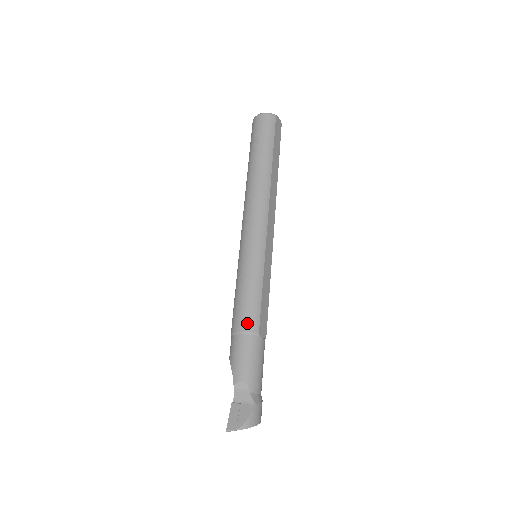
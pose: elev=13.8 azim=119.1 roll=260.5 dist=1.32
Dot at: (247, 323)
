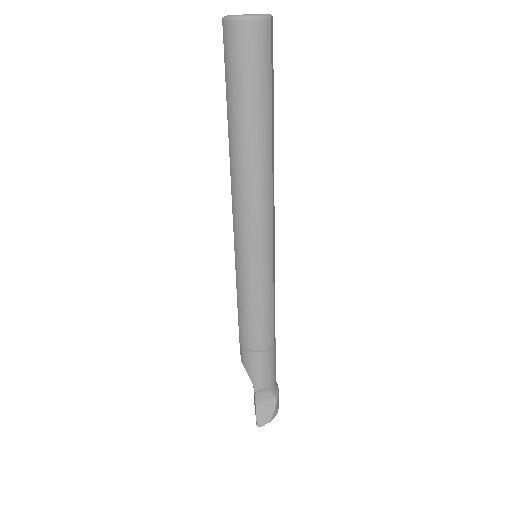
Dot at: (263, 342)
